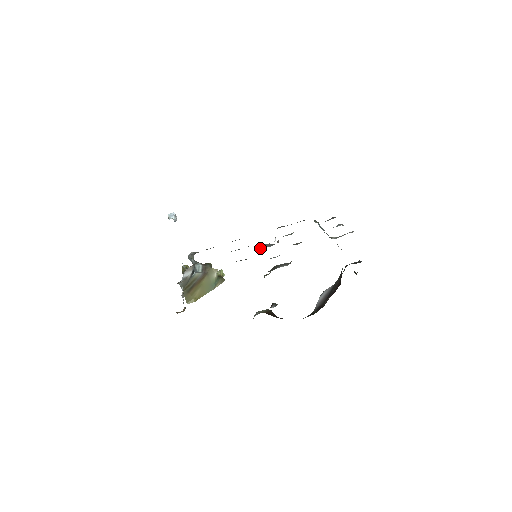
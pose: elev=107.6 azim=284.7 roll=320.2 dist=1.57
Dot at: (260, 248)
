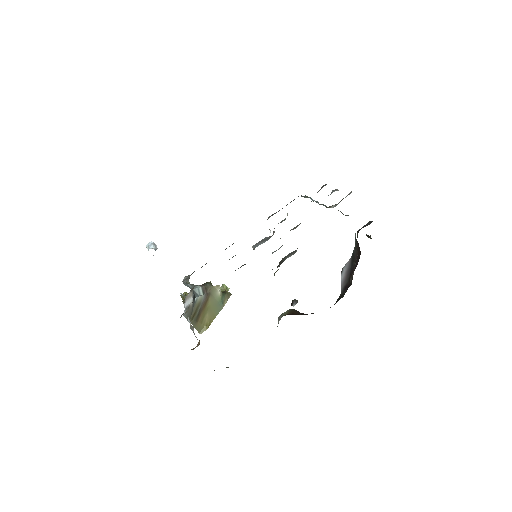
Dot at: (257, 246)
